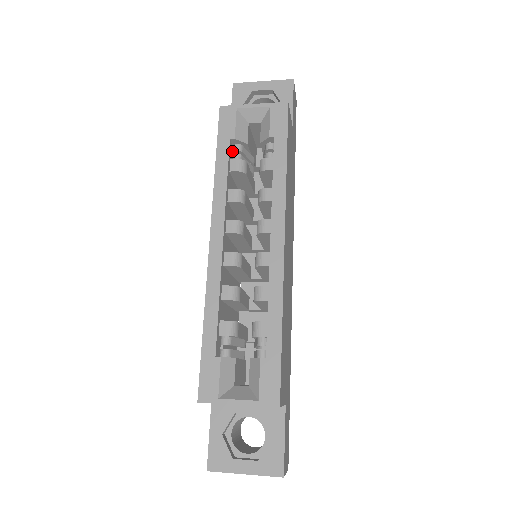
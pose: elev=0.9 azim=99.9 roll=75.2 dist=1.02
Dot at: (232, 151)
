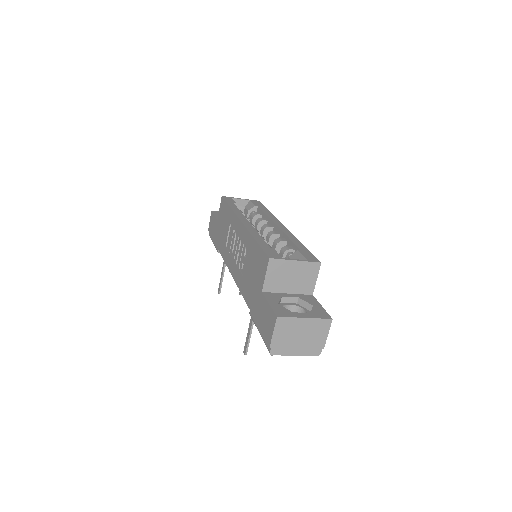
Dot at: occluded
